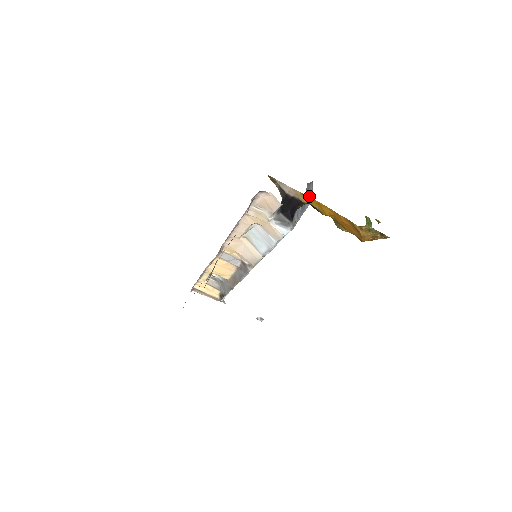
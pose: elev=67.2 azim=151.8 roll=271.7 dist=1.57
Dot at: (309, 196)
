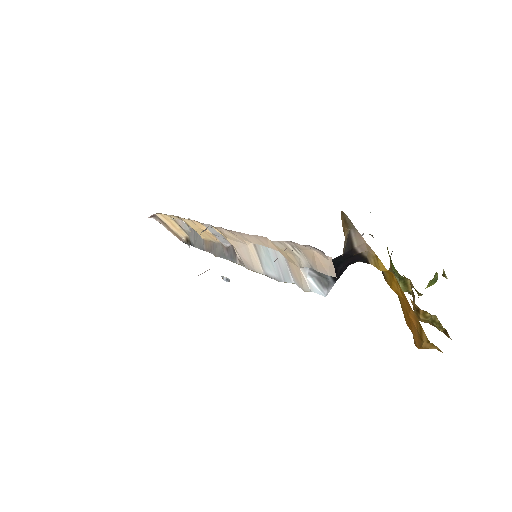
Dot at: occluded
